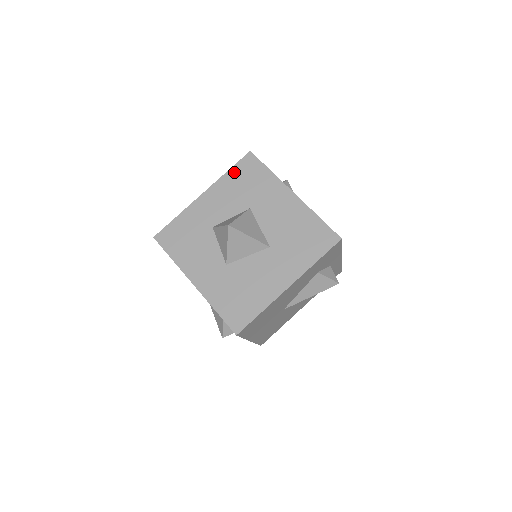
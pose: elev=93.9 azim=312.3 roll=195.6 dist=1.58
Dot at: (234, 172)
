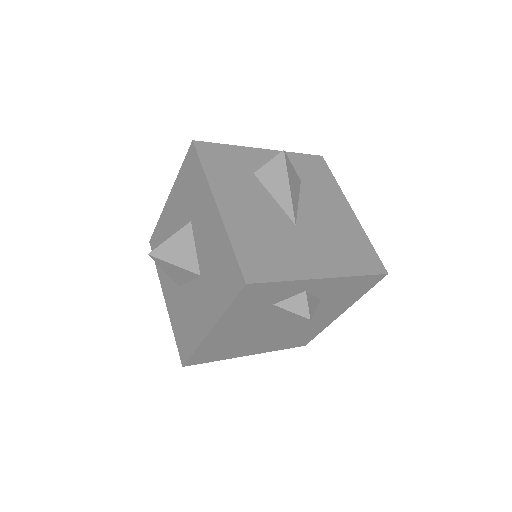
Dot at: (183, 171)
